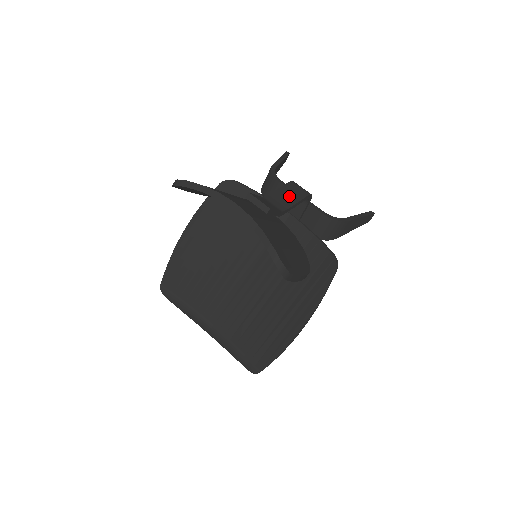
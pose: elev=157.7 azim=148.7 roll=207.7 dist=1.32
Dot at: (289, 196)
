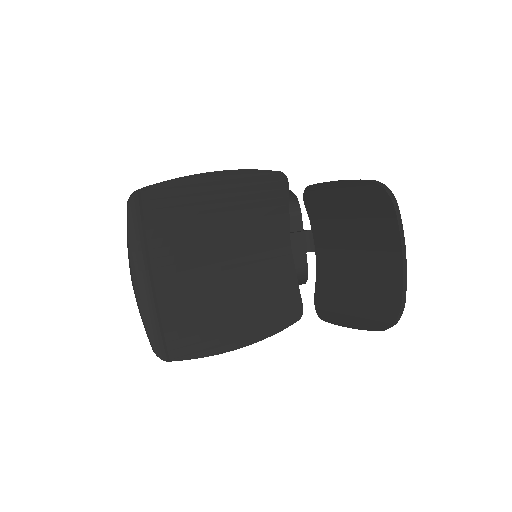
Dot at: occluded
